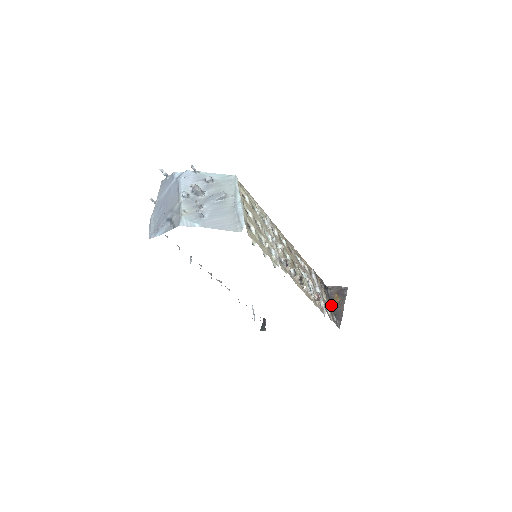
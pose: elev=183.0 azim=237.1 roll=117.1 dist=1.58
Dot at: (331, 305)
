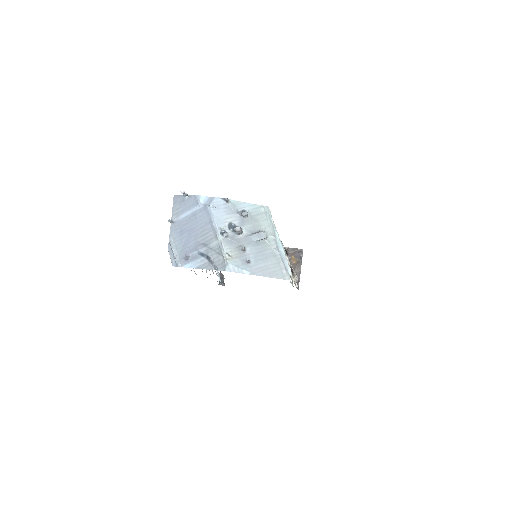
Dot at: occluded
